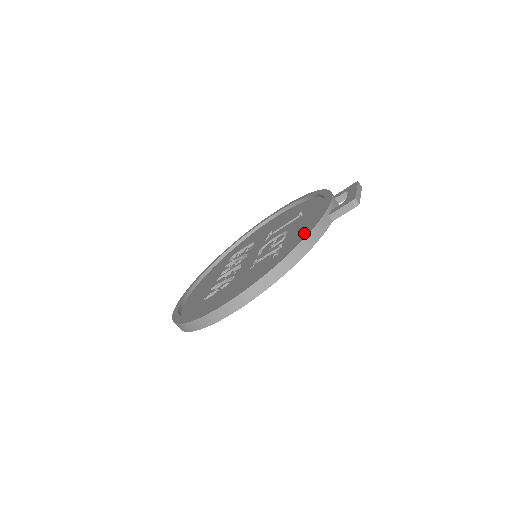
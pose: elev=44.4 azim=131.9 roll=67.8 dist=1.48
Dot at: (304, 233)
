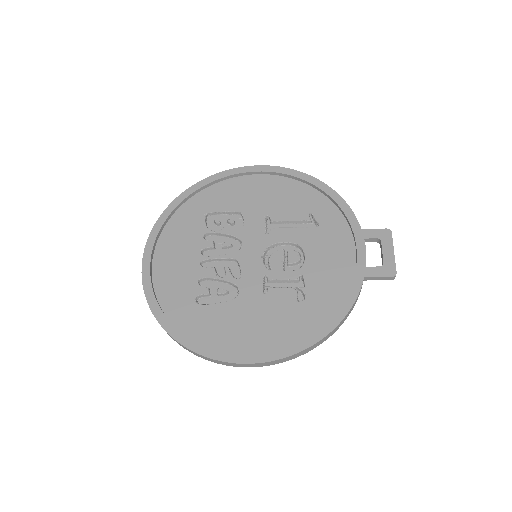
Dot at: (336, 286)
